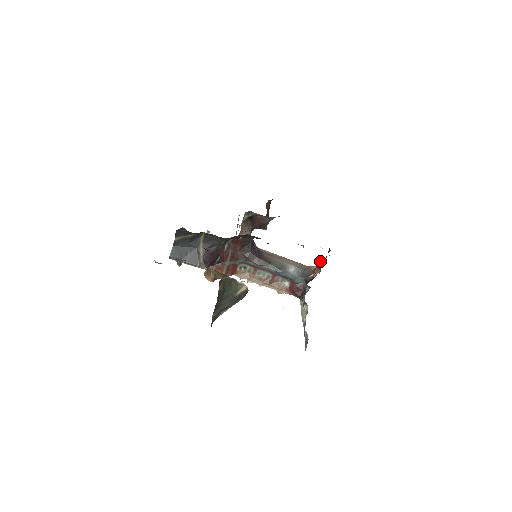
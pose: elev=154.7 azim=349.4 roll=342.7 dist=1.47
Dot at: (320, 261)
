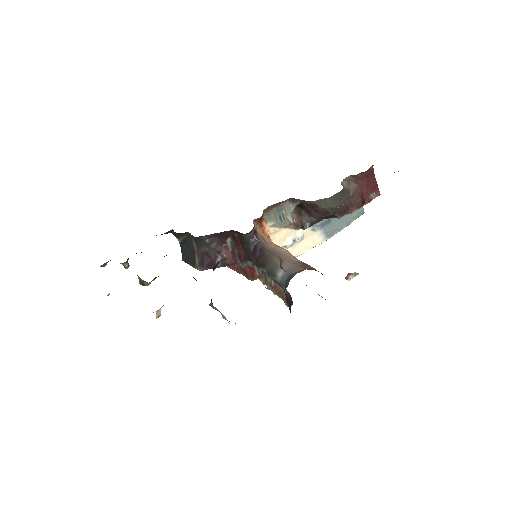
Dot at: (281, 261)
